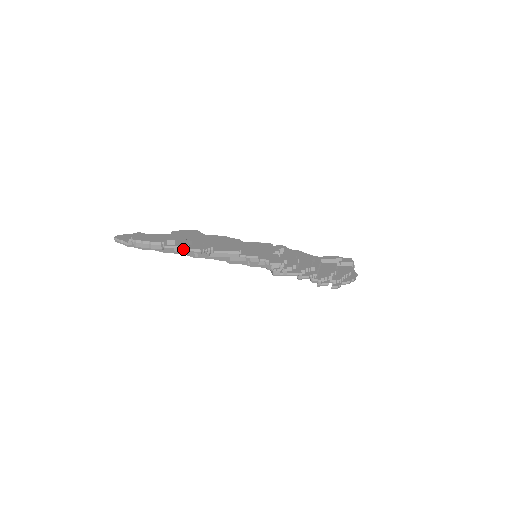
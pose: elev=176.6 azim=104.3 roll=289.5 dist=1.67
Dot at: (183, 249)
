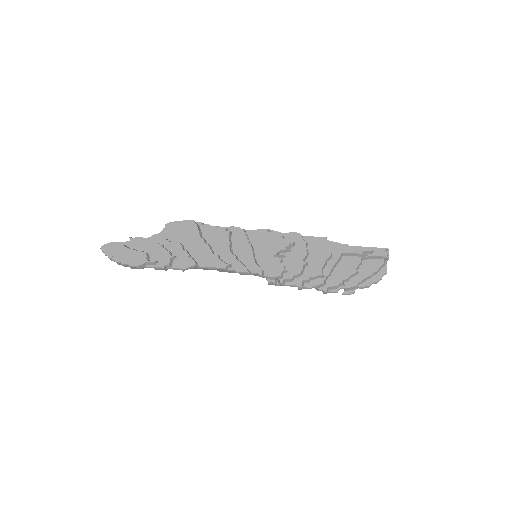
Dot at: (163, 269)
